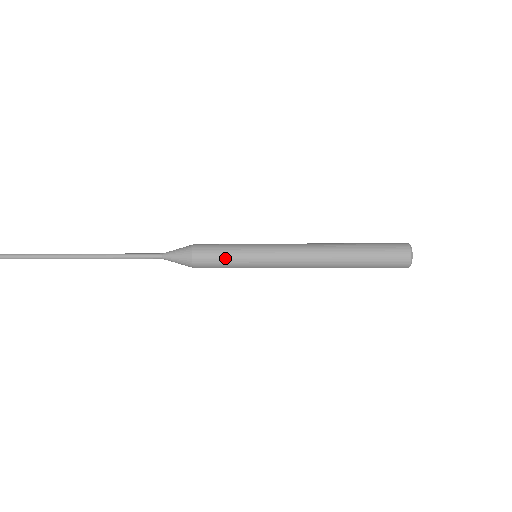
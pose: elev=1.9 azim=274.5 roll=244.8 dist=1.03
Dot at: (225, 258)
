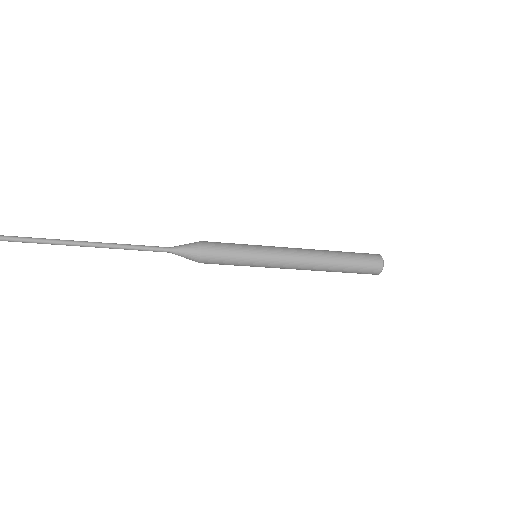
Dot at: (231, 255)
